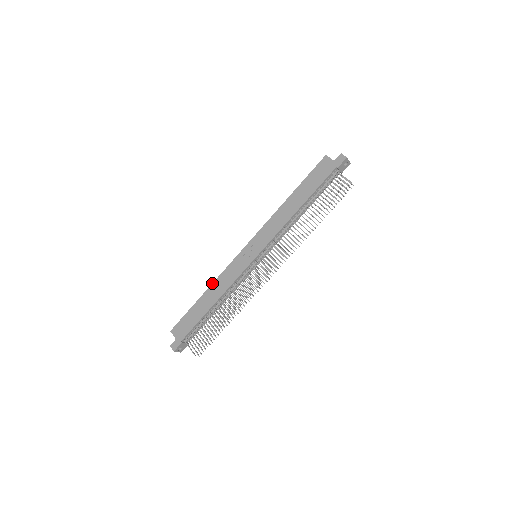
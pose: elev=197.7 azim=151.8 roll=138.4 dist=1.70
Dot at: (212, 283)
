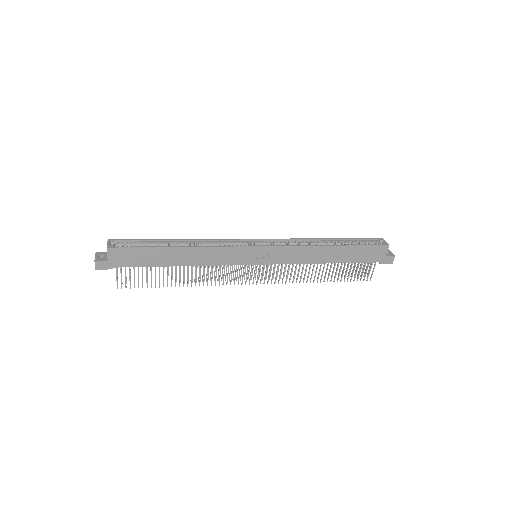
Dot at: (197, 247)
